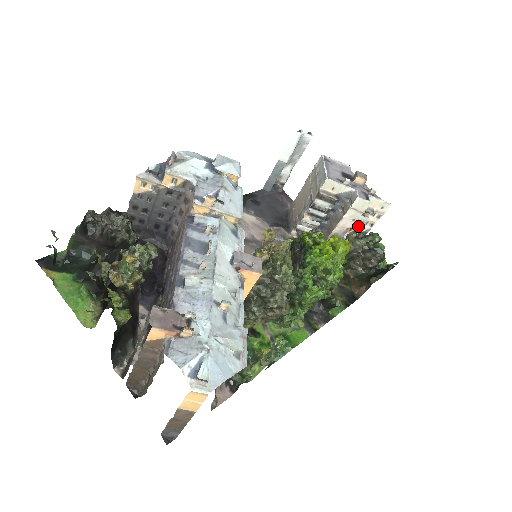
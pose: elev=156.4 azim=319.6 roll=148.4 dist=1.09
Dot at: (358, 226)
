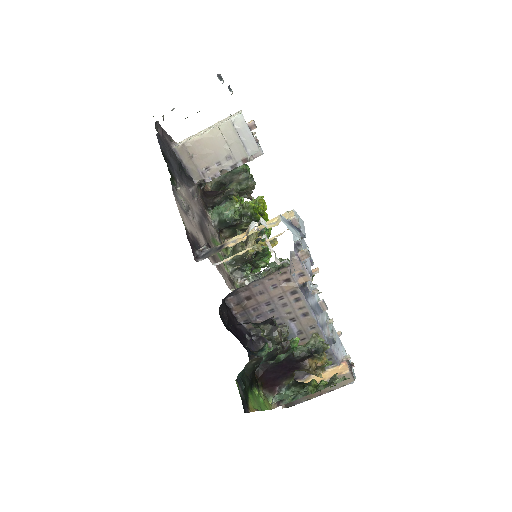
Dot at: occluded
